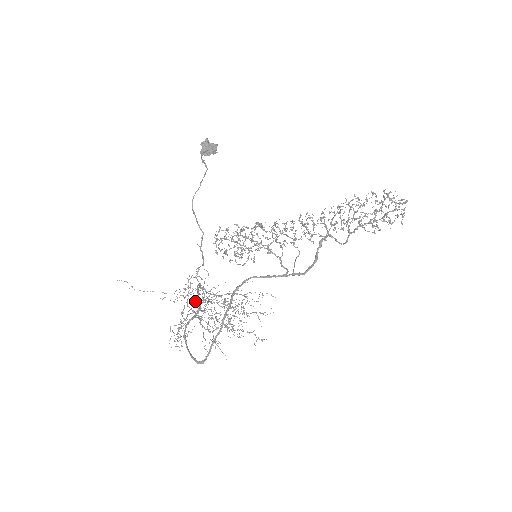
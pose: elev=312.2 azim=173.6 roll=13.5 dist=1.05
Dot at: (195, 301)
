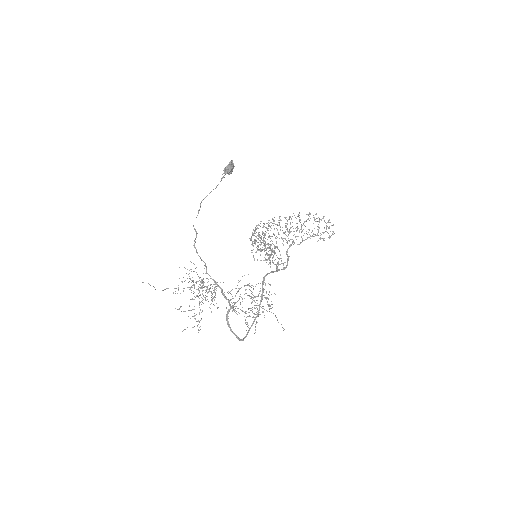
Dot at: occluded
